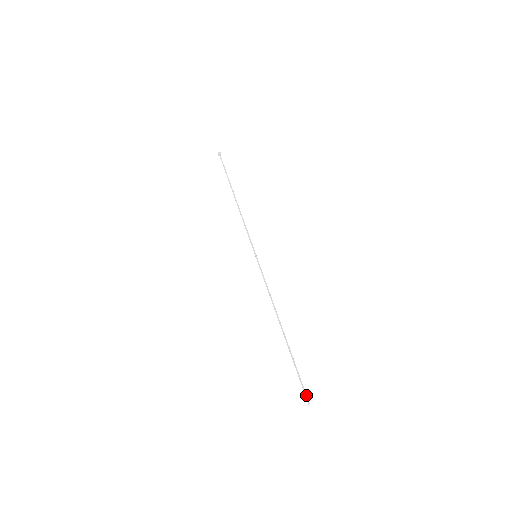
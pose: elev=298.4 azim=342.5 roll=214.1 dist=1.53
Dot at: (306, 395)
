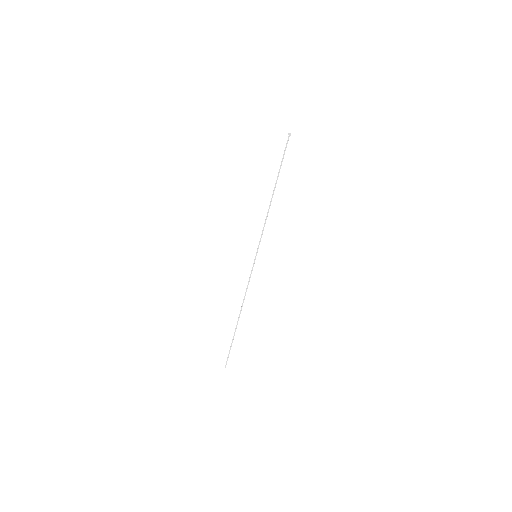
Dot at: occluded
